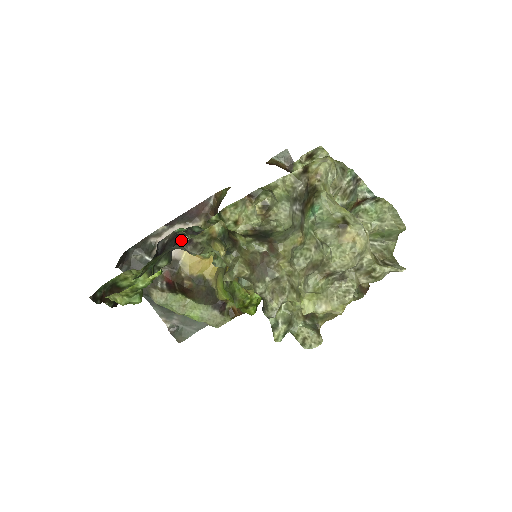
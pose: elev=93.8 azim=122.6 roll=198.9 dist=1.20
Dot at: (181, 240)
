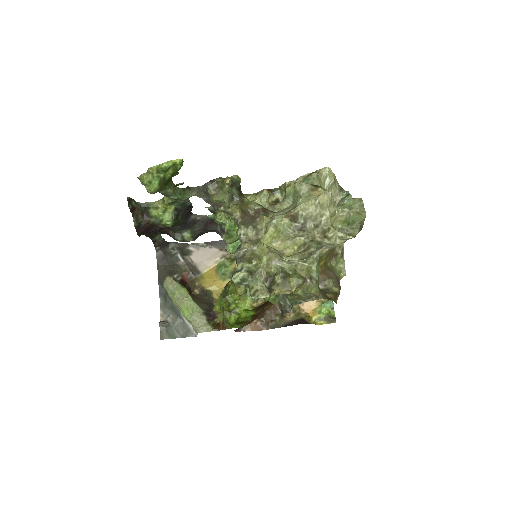
Dot at: (211, 259)
